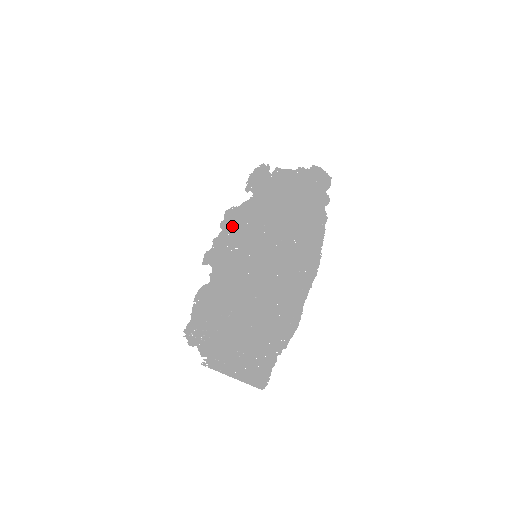
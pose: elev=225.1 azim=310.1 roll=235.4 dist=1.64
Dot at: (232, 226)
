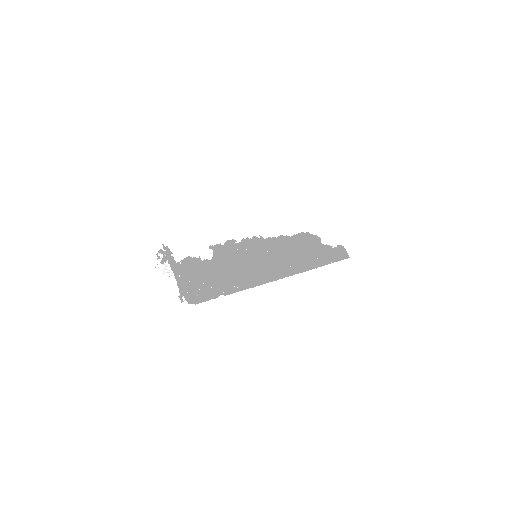
Dot at: (252, 240)
